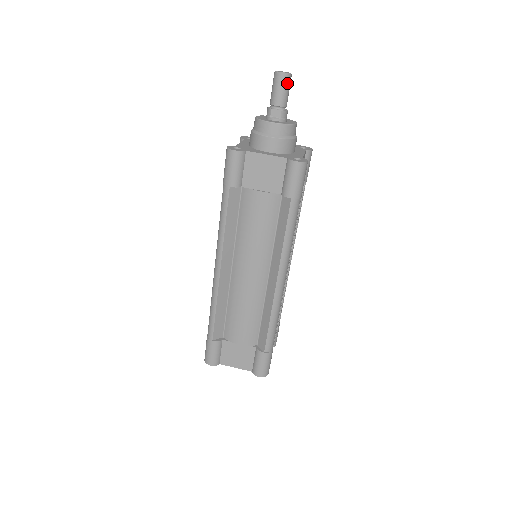
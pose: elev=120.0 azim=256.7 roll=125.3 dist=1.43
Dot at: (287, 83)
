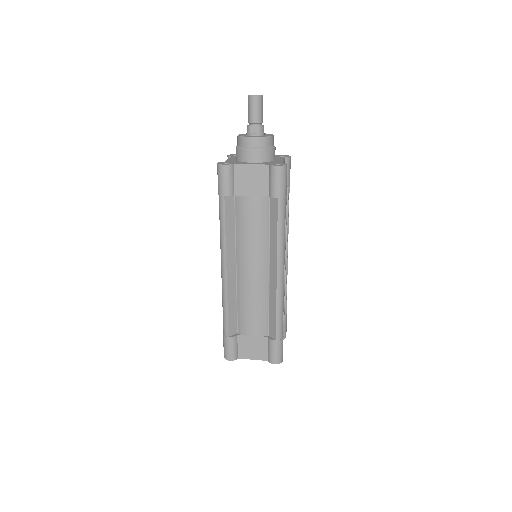
Dot at: (260, 103)
